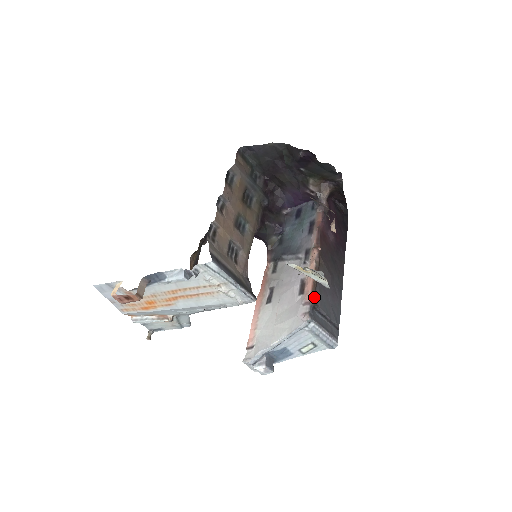
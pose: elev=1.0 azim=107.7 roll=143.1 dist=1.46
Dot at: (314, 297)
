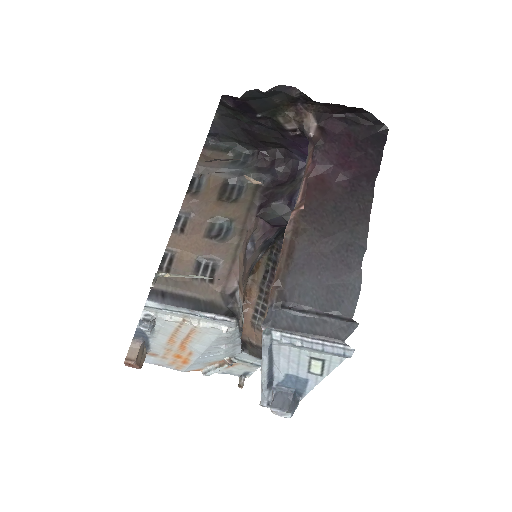
Dot at: (280, 289)
